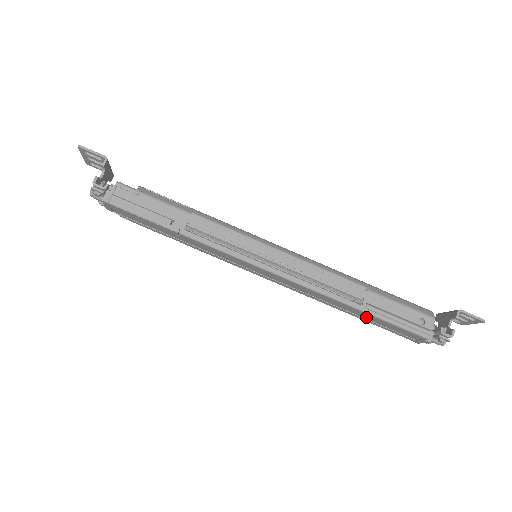
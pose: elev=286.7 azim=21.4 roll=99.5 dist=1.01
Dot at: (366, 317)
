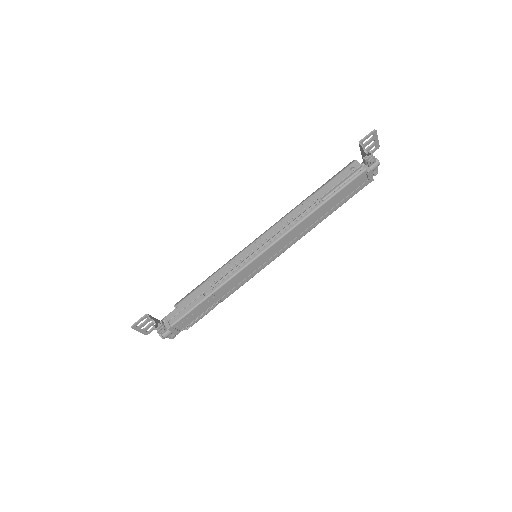
Dot at: (333, 205)
